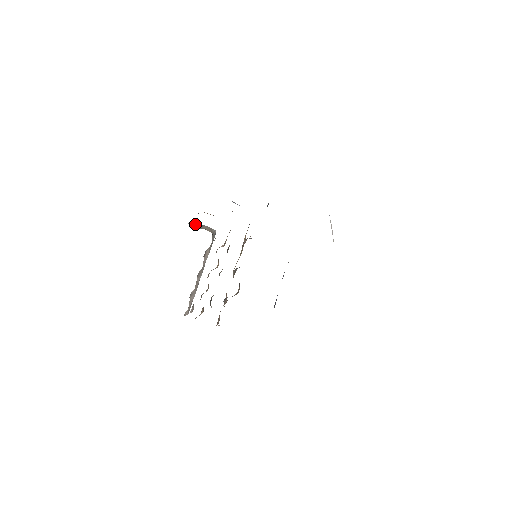
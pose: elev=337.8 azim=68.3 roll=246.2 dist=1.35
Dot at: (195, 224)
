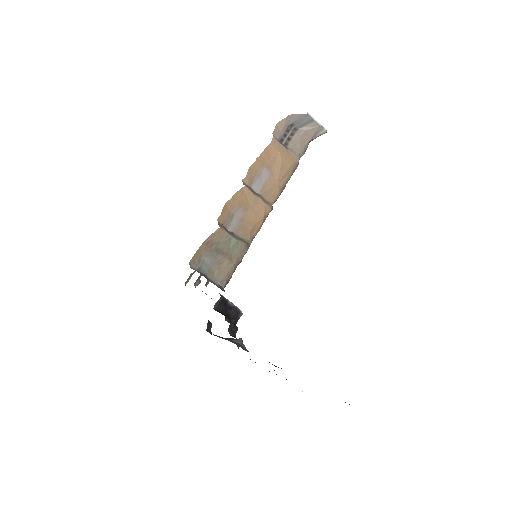
Dot at: (301, 117)
